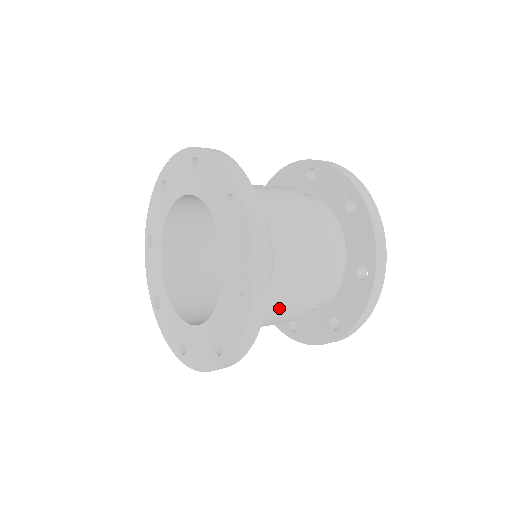
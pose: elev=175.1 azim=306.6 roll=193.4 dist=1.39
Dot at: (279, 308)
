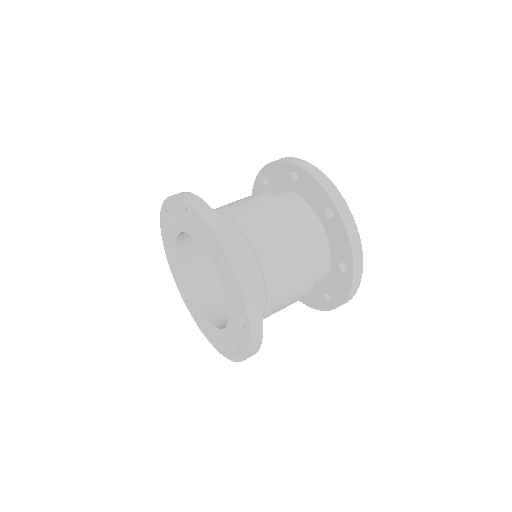
Dot at: occluded
